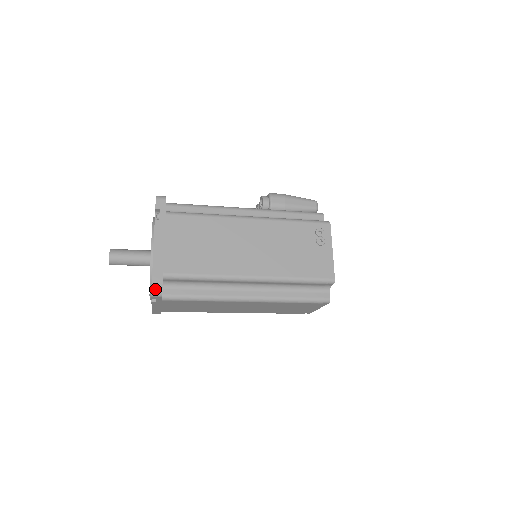
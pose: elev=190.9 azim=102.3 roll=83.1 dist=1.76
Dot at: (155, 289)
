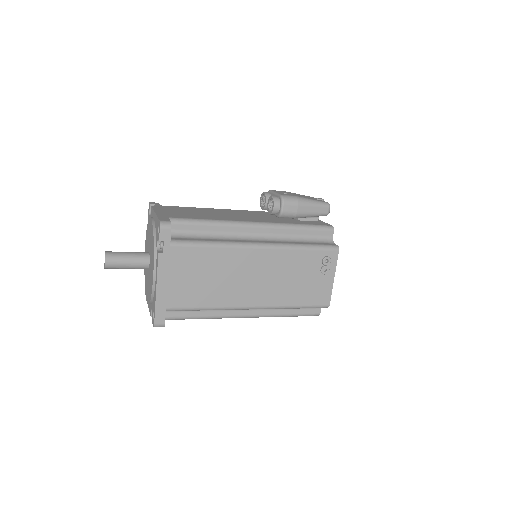
Dot at: (158, 324)
